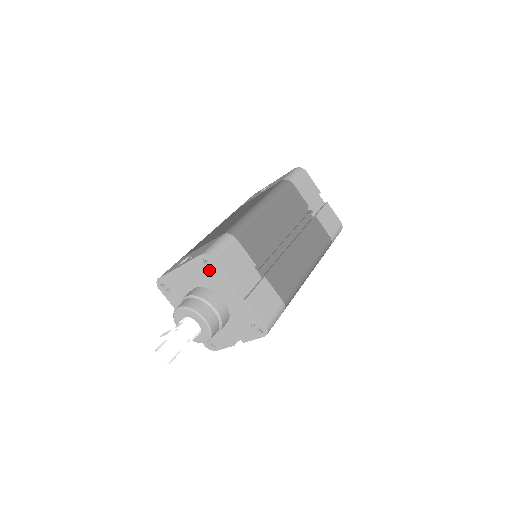
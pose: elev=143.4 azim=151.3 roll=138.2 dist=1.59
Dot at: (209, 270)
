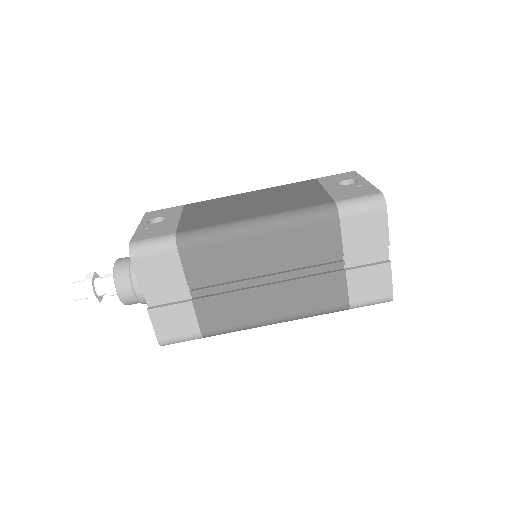
Dot at: occluded
